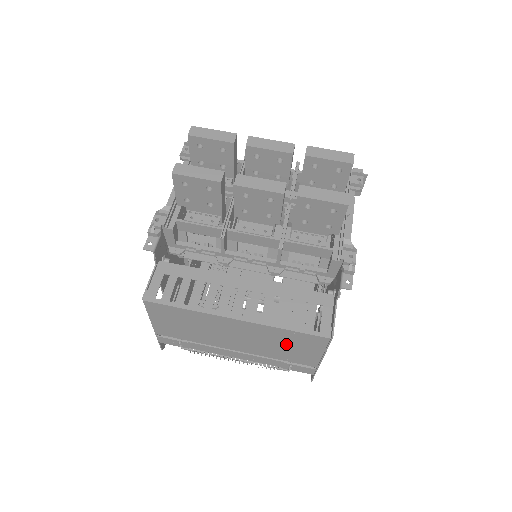
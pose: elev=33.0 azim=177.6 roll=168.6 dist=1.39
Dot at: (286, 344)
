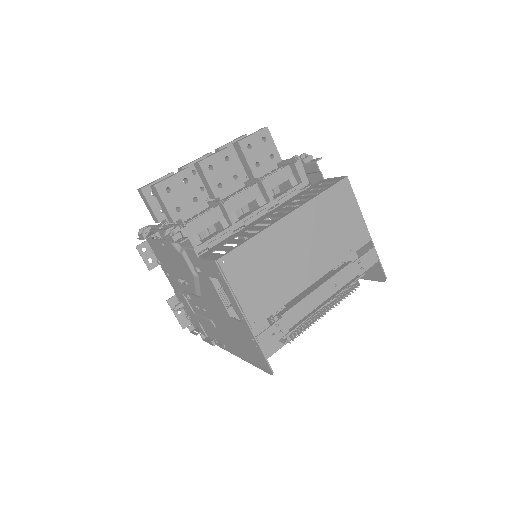
Dot at: (334, 220)
